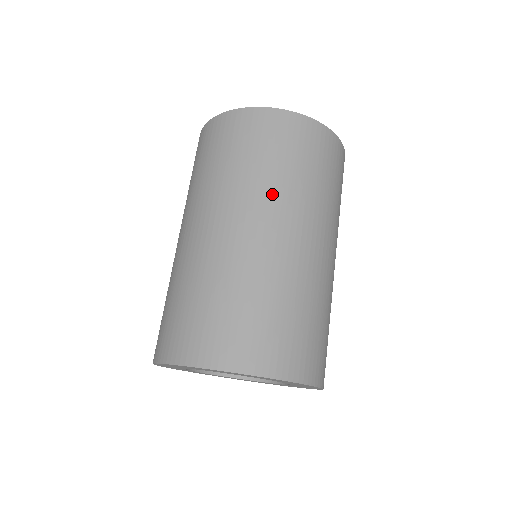
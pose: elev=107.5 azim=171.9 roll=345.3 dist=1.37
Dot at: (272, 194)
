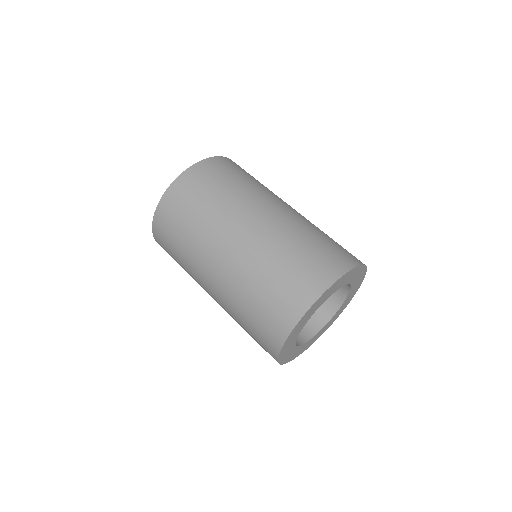
Dot at: (247, 197)
